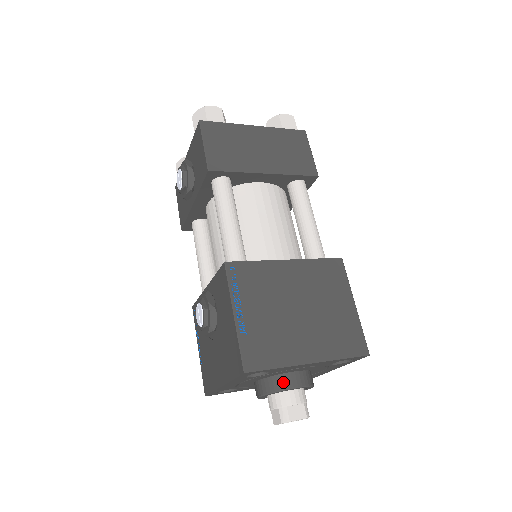
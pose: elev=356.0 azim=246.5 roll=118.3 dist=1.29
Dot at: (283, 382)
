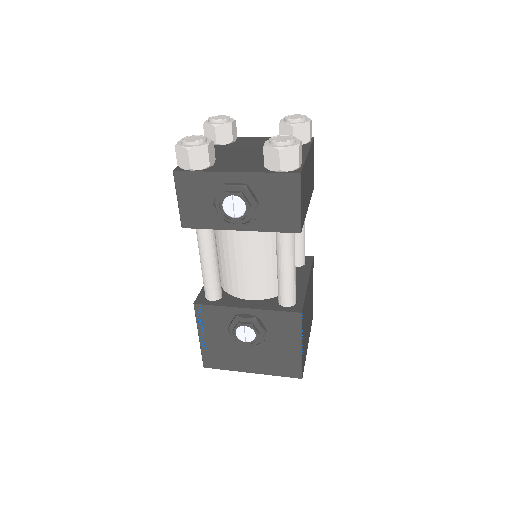
Dot at: occluded
